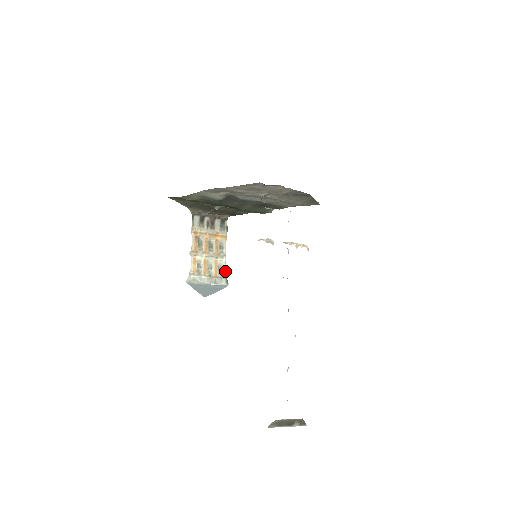
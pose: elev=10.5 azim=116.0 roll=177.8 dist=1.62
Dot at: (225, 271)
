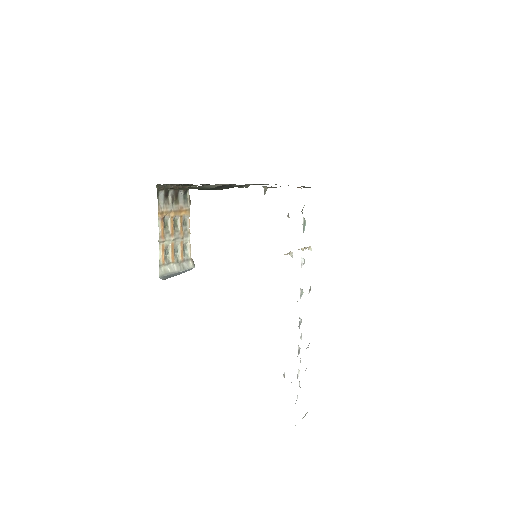
Dot at: (190, 251)
